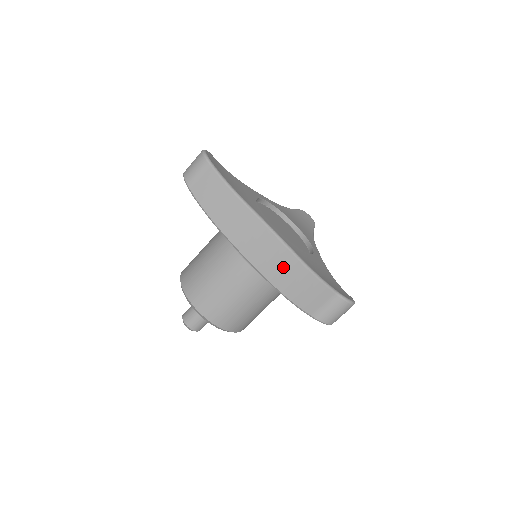
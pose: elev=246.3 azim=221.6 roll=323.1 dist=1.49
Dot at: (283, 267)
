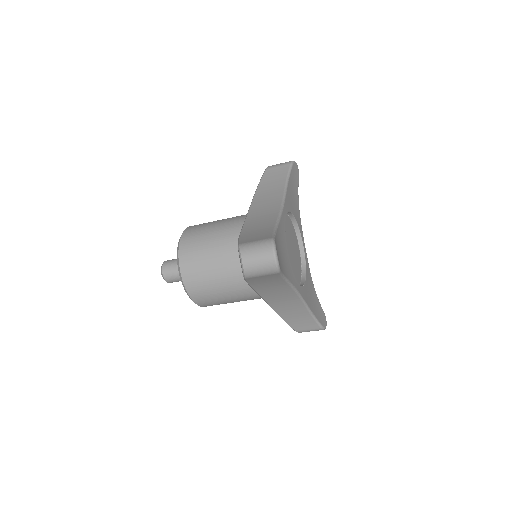
Dot at: (292, 309)
